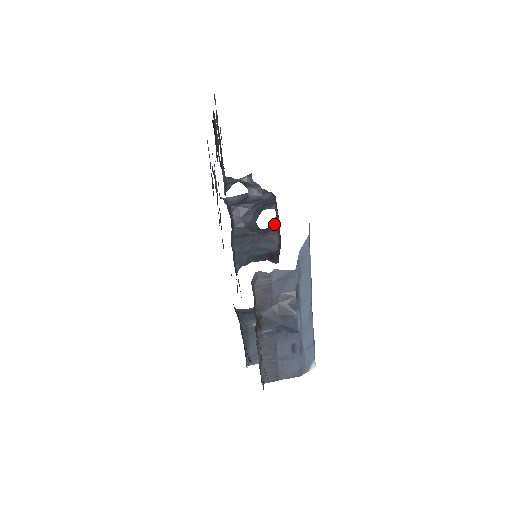
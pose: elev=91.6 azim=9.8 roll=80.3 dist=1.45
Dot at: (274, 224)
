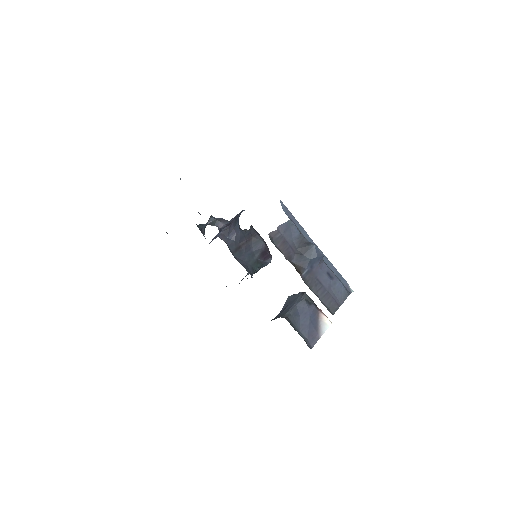
Dot at: (251, 227)
